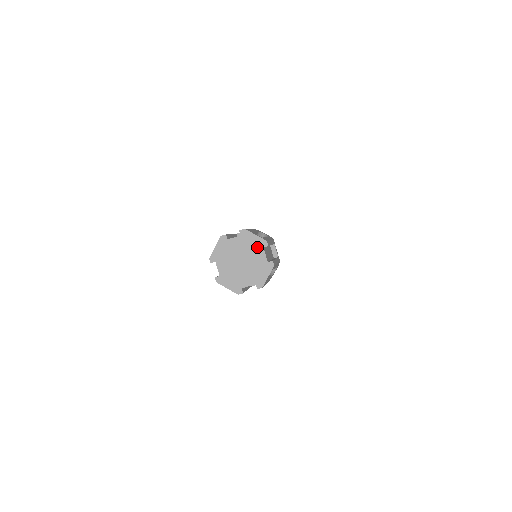
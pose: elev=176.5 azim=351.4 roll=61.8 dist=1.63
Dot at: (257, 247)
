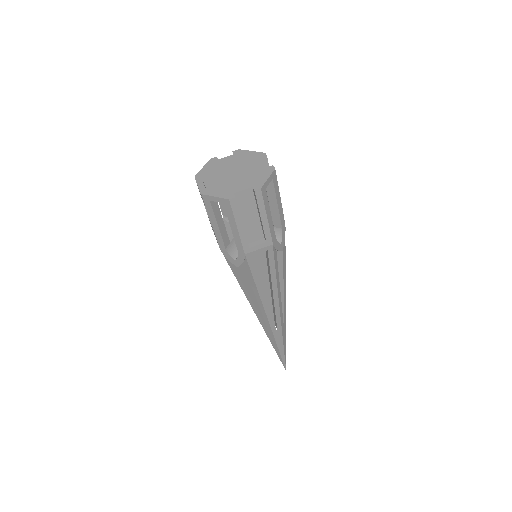
Dot at: (253, 159)
